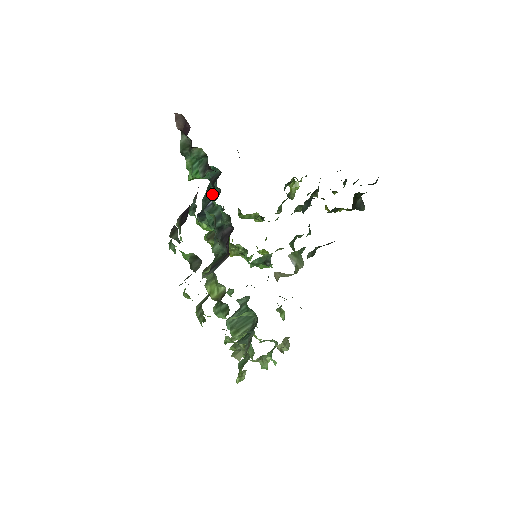
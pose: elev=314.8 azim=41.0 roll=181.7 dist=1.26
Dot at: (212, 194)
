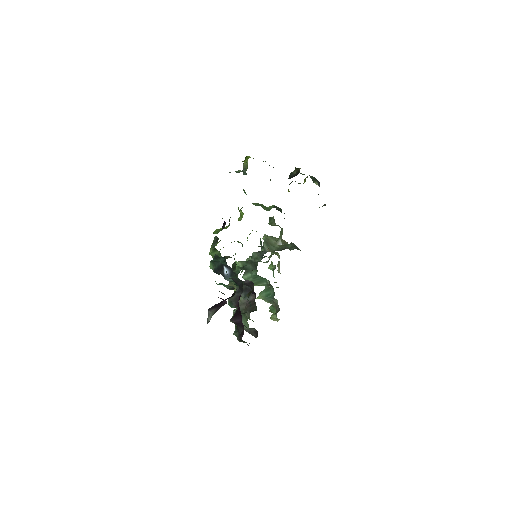
Dot at: occluded
